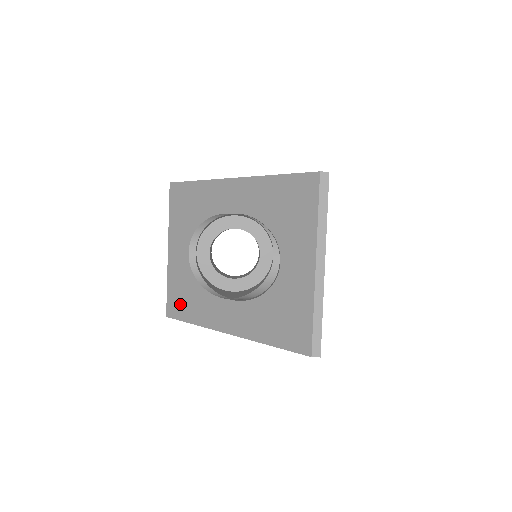
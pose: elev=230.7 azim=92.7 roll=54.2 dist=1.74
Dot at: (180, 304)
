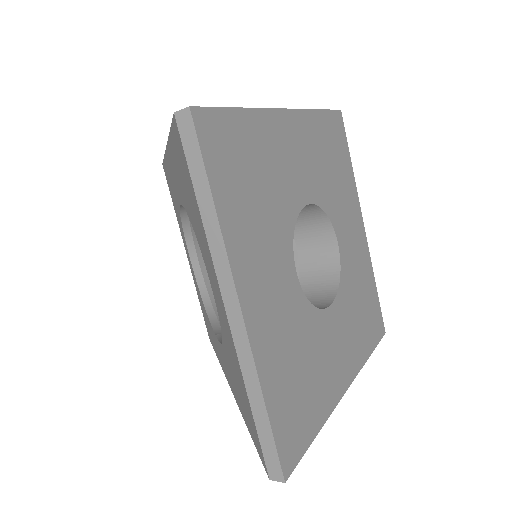
Dot at: (207, 327)
